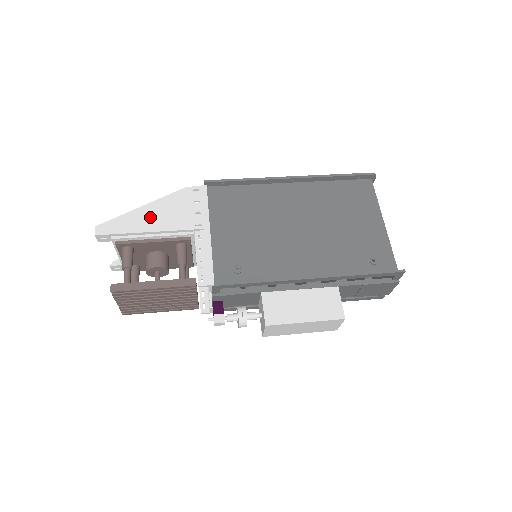
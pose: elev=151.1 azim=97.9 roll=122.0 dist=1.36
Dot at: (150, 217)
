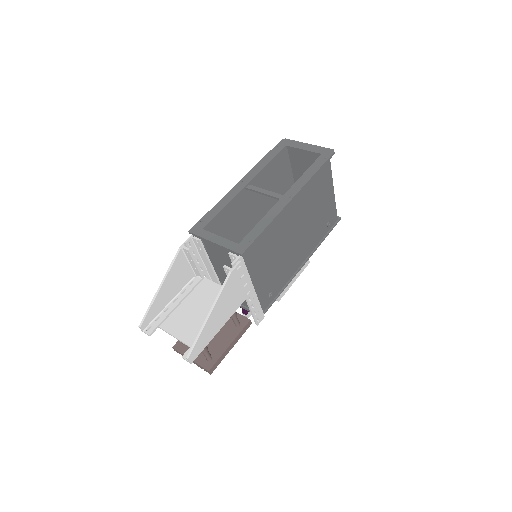
Dot at: (219, 317)
